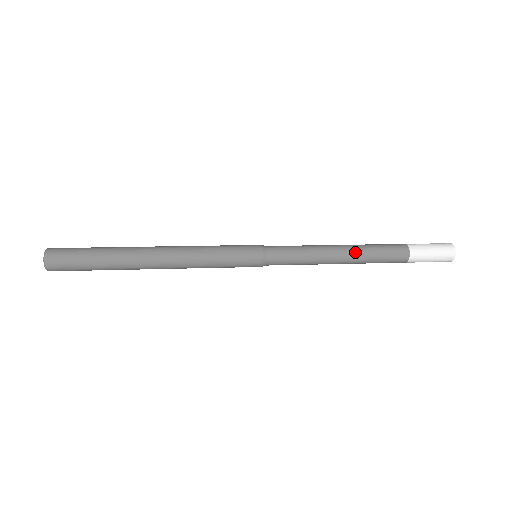
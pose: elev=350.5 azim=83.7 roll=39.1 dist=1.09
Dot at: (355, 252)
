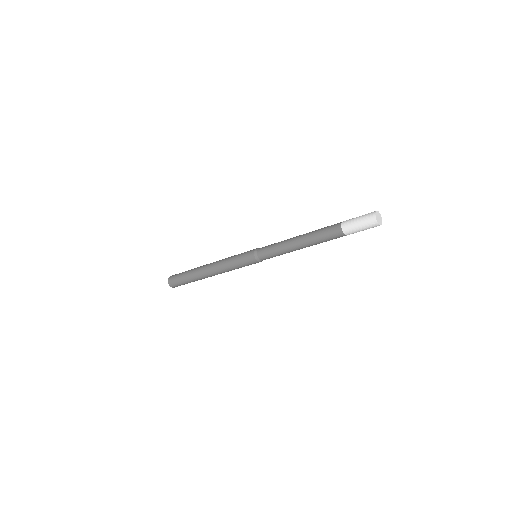
Dot at: (306, 234)
